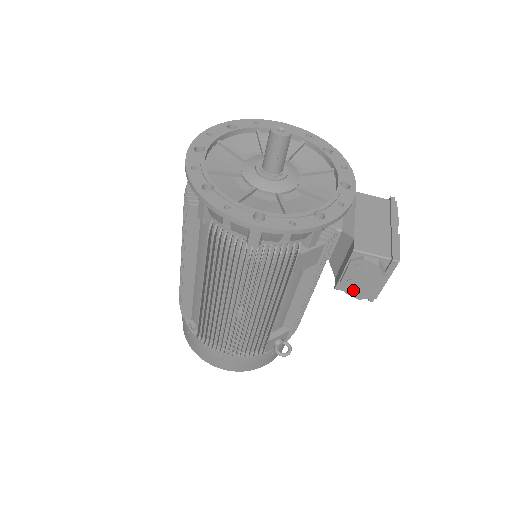
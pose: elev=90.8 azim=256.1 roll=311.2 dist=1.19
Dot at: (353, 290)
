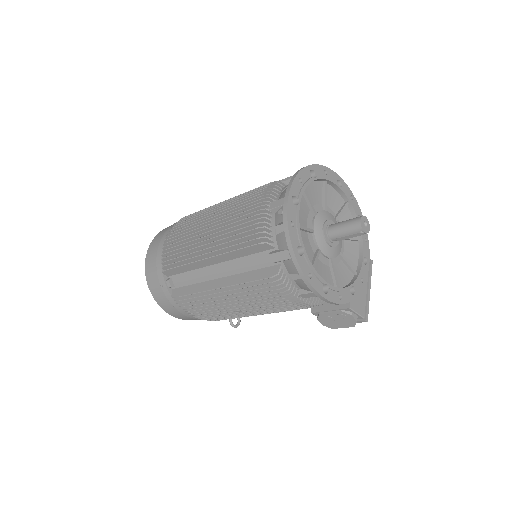
Dot at: (325, 321)
